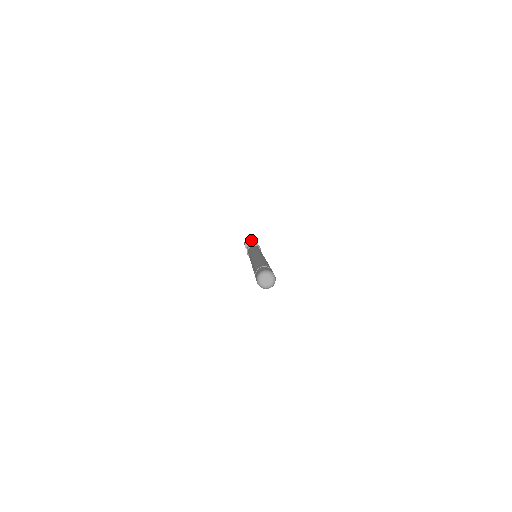
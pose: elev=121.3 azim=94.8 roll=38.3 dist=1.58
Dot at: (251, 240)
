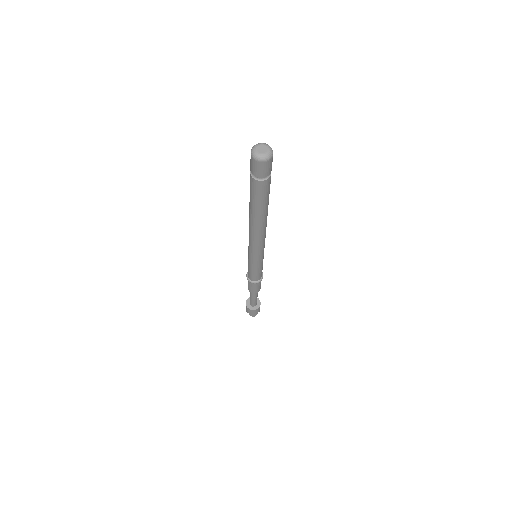
Dot at: occluded
